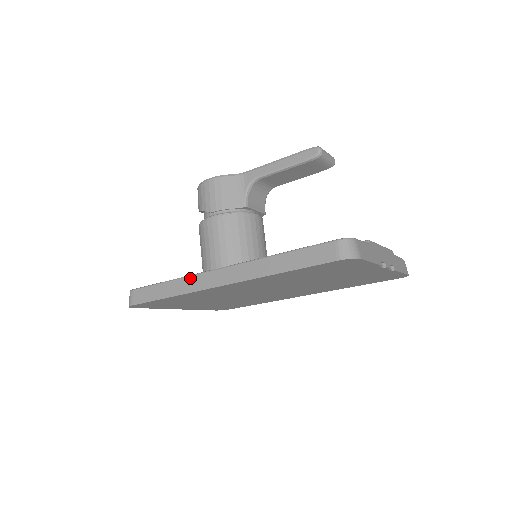
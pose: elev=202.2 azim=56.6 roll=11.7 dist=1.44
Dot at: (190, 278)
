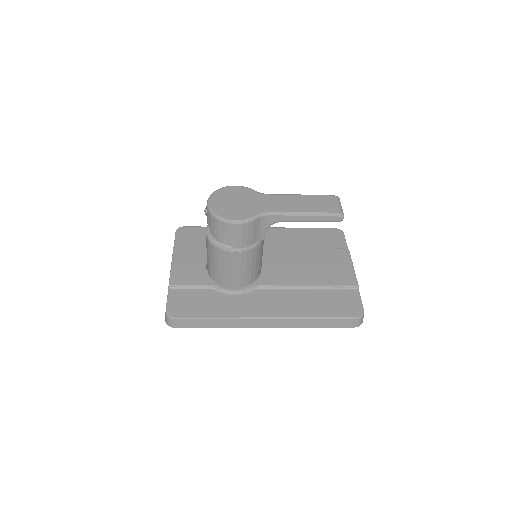
Dot at: (239, 320)
